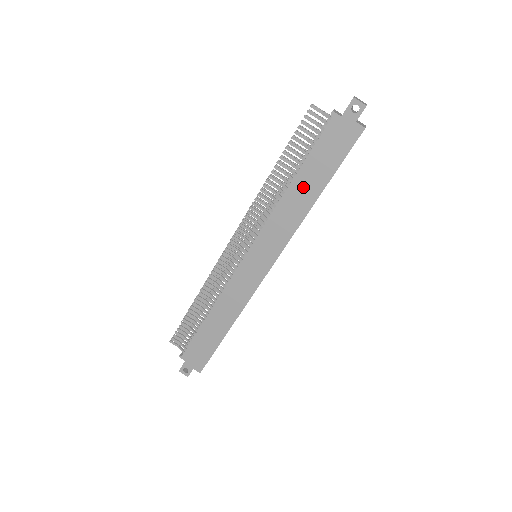
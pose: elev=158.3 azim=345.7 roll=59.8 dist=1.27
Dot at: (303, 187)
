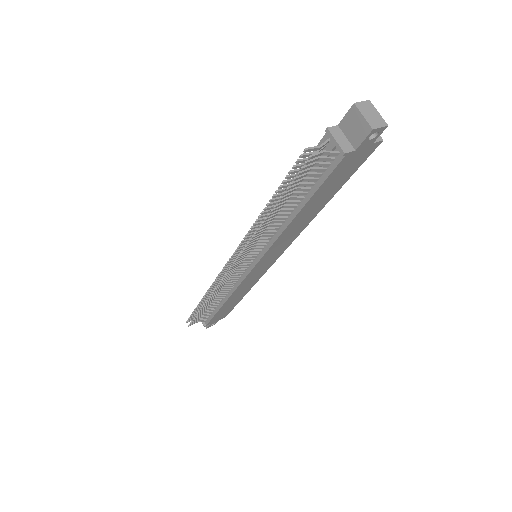
Dot at: (309, 211)
